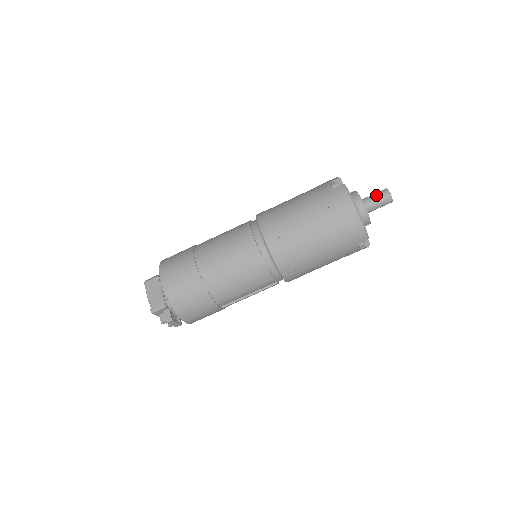
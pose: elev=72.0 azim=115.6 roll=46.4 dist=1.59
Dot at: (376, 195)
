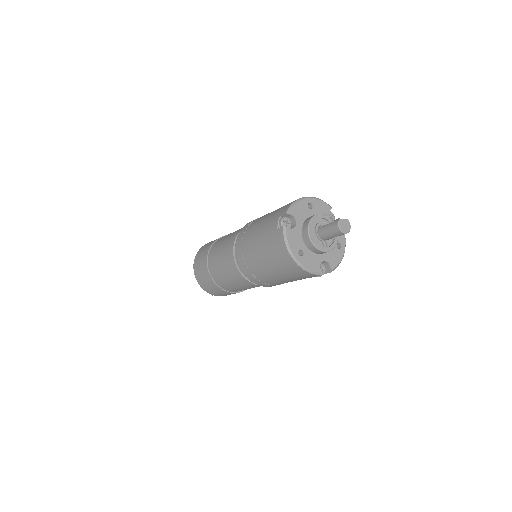
Dot at: (328, 227)
